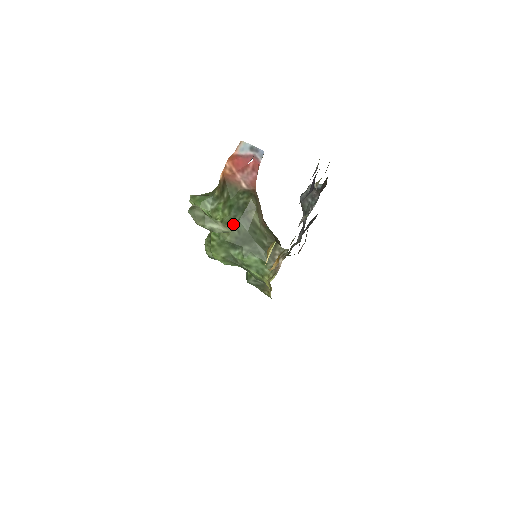
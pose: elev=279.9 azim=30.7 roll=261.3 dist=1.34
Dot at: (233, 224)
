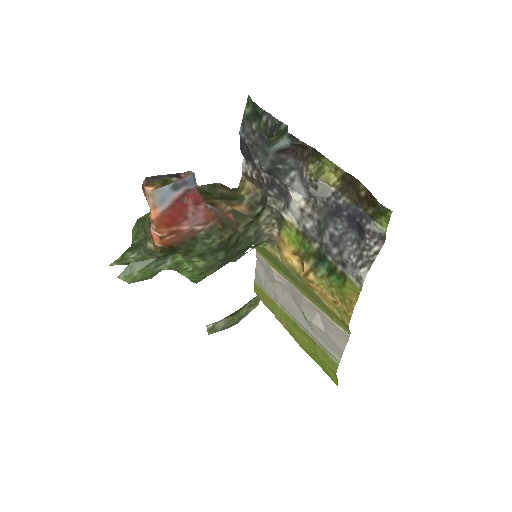
Dot at: (218, 263)
